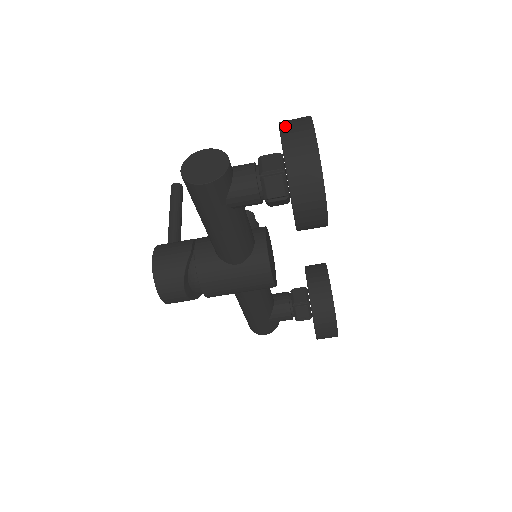
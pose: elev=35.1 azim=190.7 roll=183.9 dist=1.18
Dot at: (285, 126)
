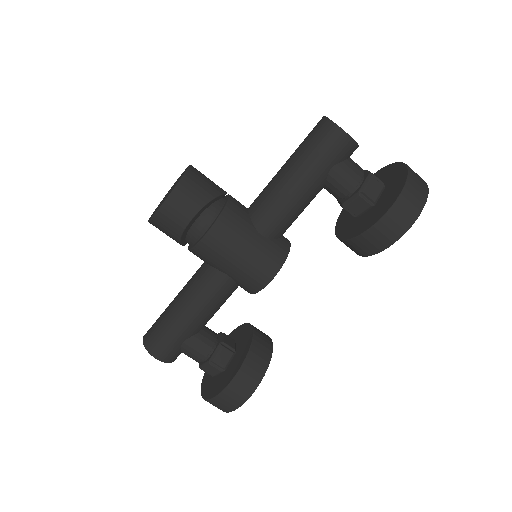
Dot at: occluded
